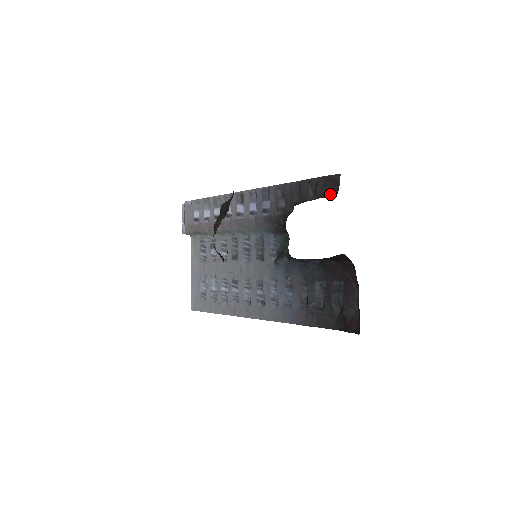
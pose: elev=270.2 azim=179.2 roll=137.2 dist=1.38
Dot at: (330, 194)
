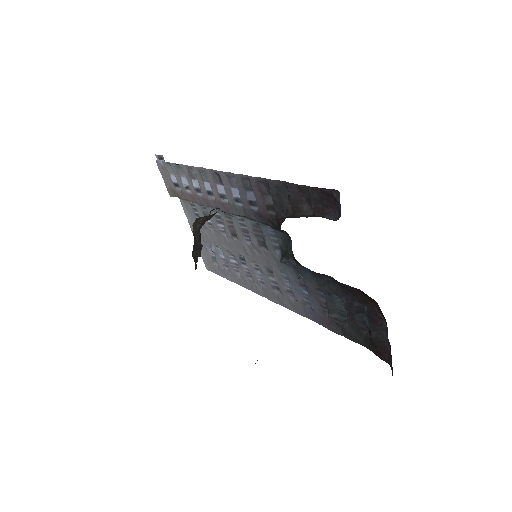
Dot at: (330, 213)
